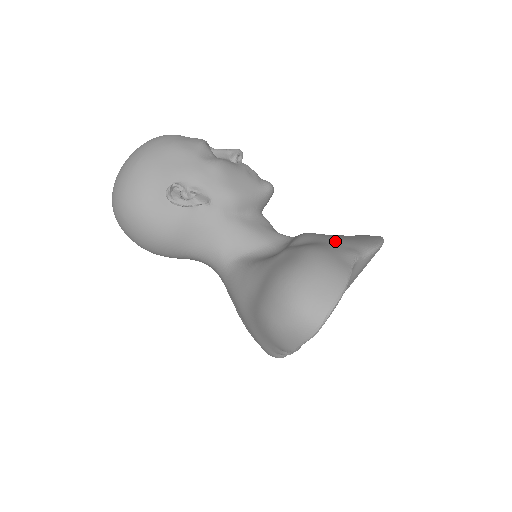
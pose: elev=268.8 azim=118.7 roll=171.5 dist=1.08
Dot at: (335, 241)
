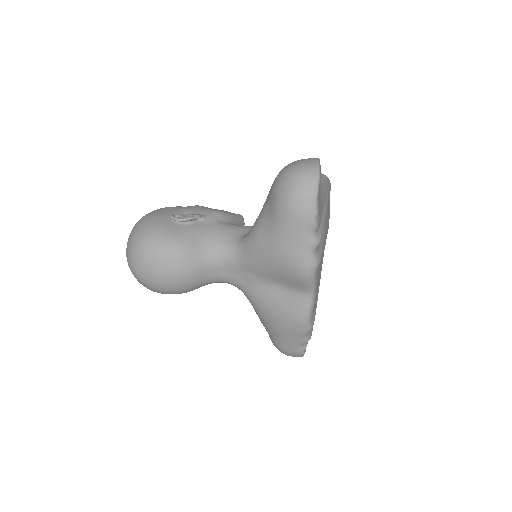
Dot at: occluded
